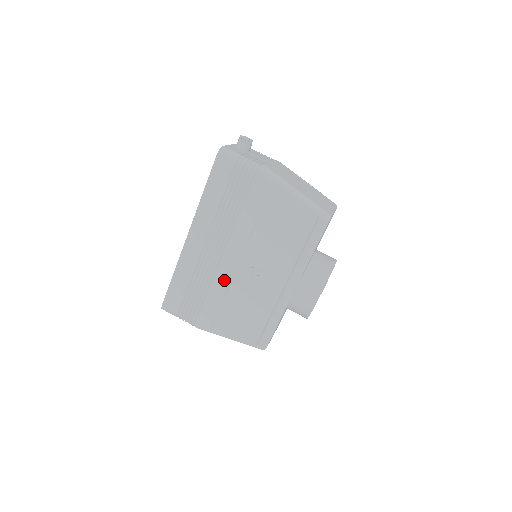
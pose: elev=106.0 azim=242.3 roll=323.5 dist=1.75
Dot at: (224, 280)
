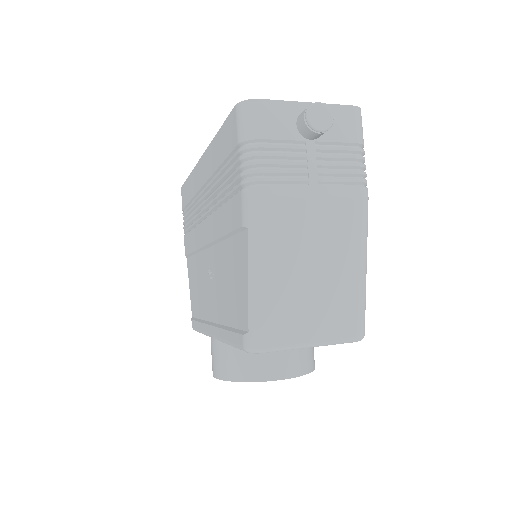
Dot at: (198, 240)
